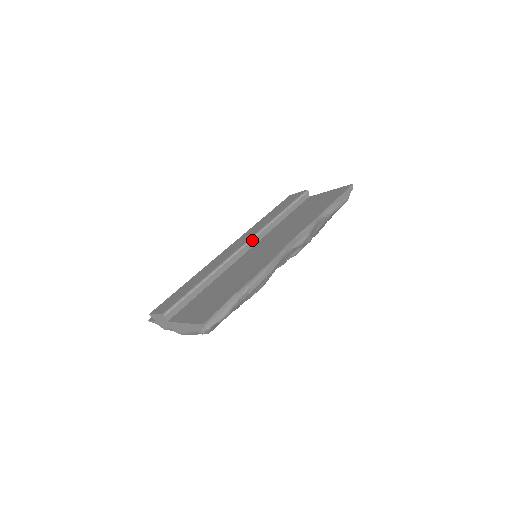
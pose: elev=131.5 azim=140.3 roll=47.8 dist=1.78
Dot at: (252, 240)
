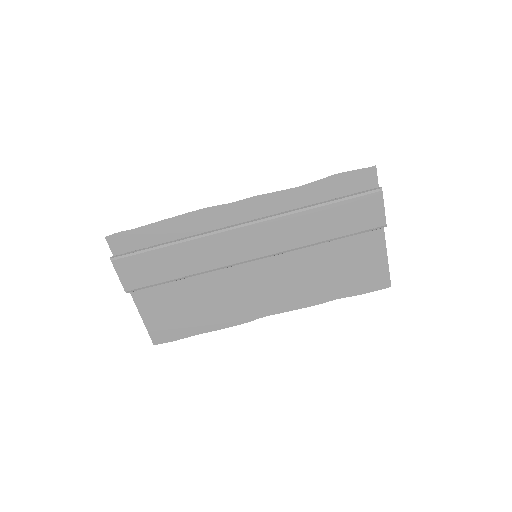
Dot at: (266, 257)
